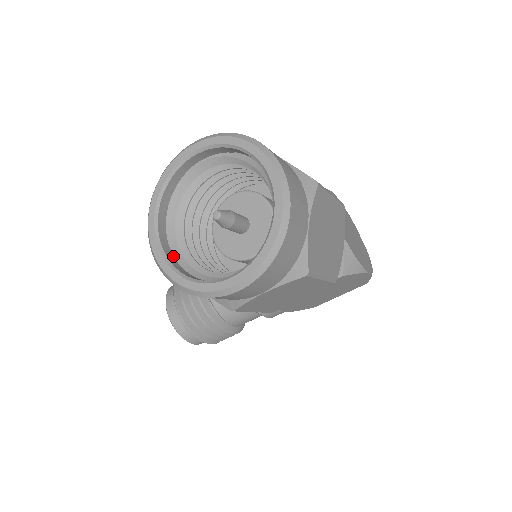
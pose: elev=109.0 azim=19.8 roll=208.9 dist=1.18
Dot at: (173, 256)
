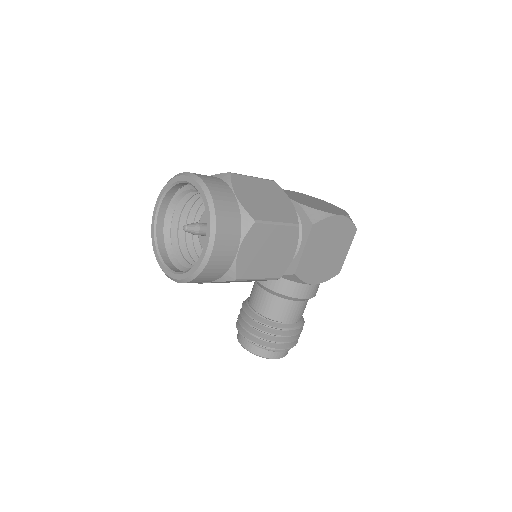
Dot at: (181, 271)
